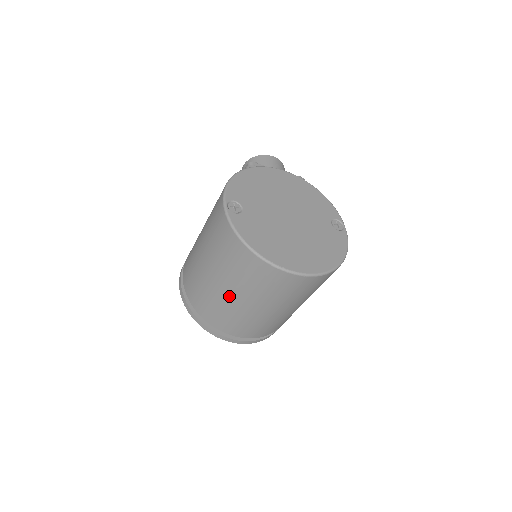
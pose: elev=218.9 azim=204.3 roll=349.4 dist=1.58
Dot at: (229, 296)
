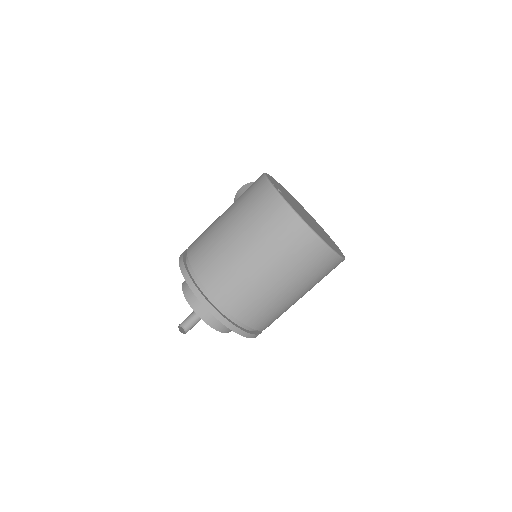
Dot at: (257, 267)
